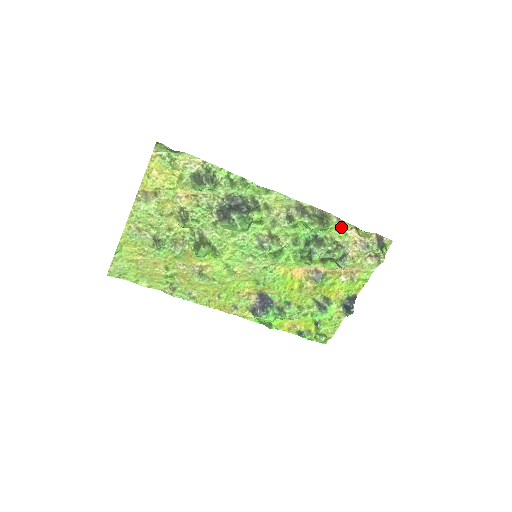
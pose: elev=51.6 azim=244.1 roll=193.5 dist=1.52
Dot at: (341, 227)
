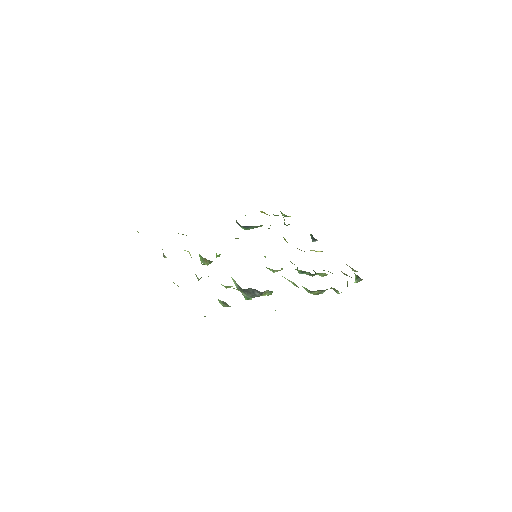
Dot at: occluded
